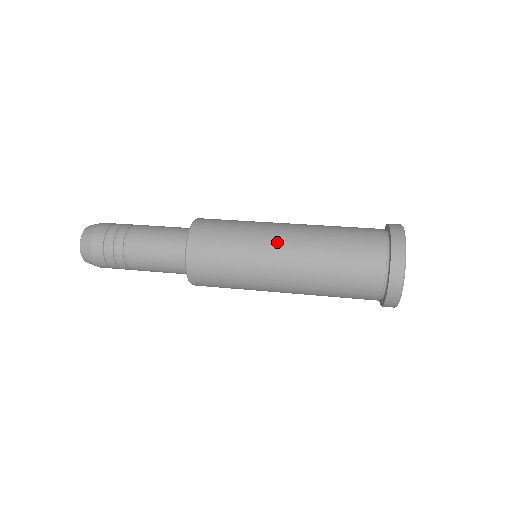
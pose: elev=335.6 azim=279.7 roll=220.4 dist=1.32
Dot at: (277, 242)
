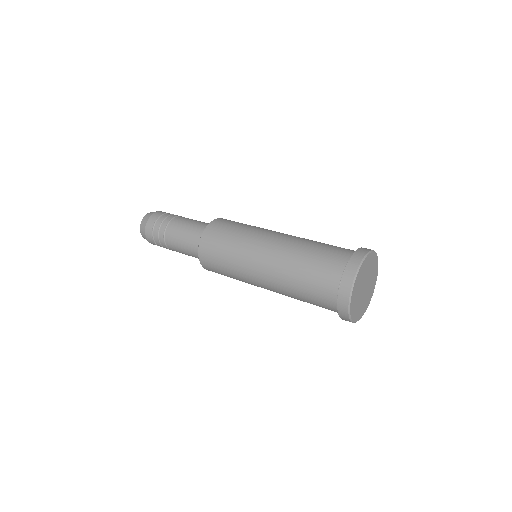
Dot at: (262, 247)
